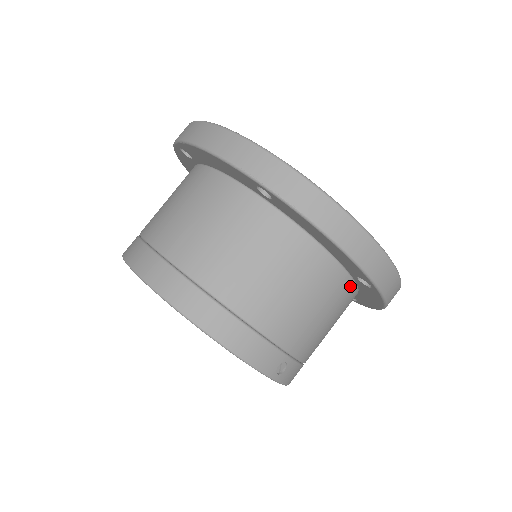
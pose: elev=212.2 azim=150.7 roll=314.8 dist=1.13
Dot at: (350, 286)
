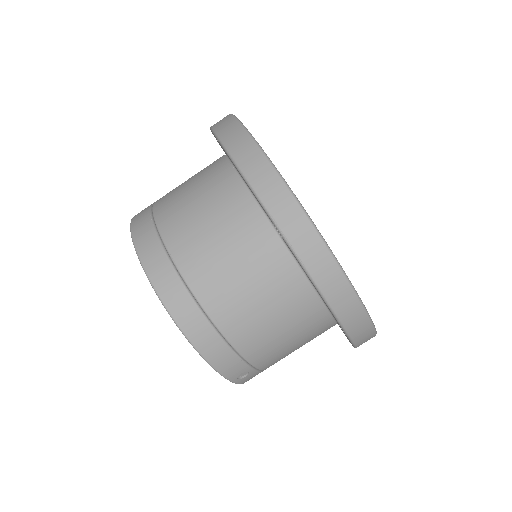
Dot at: (329, 324)
